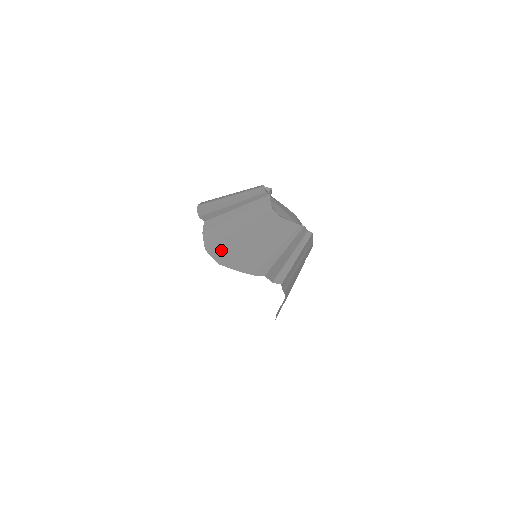
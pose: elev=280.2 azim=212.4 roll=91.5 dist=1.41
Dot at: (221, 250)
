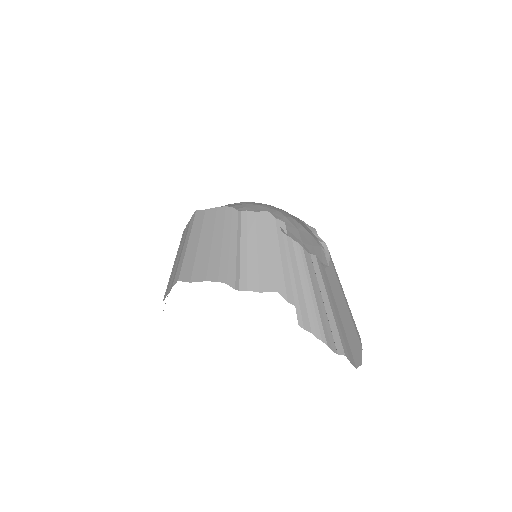
Dot at: (355, 355)
